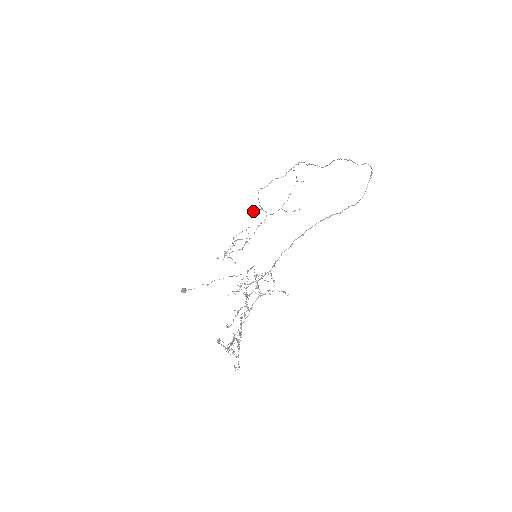
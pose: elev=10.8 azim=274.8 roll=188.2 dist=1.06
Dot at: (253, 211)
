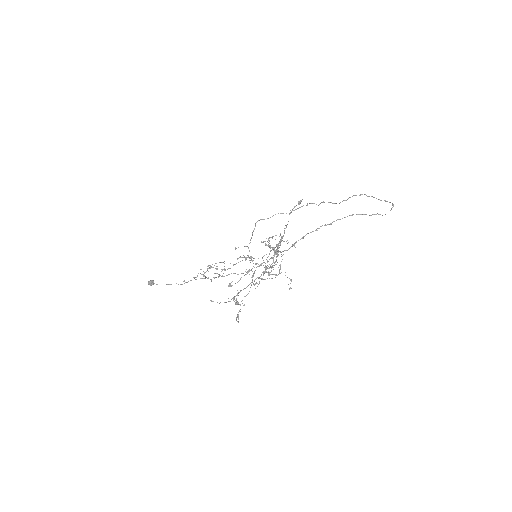
Dot at: occluded
